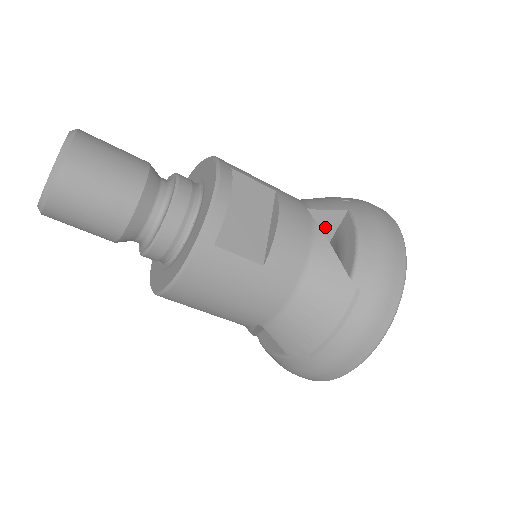
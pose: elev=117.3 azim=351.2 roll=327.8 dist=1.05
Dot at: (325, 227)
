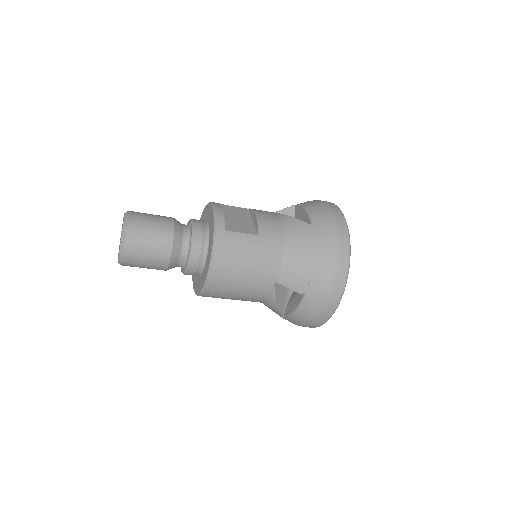
Dot at: occluded
